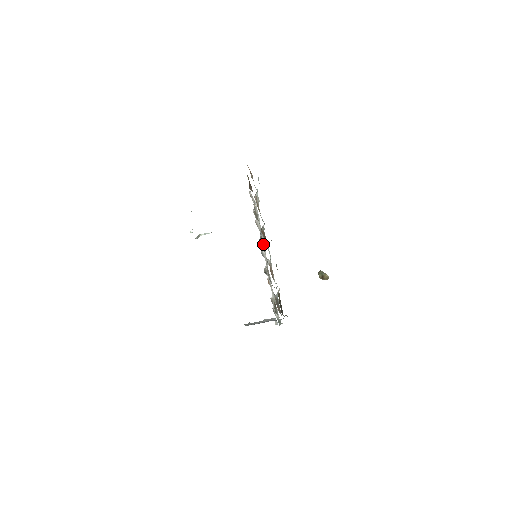
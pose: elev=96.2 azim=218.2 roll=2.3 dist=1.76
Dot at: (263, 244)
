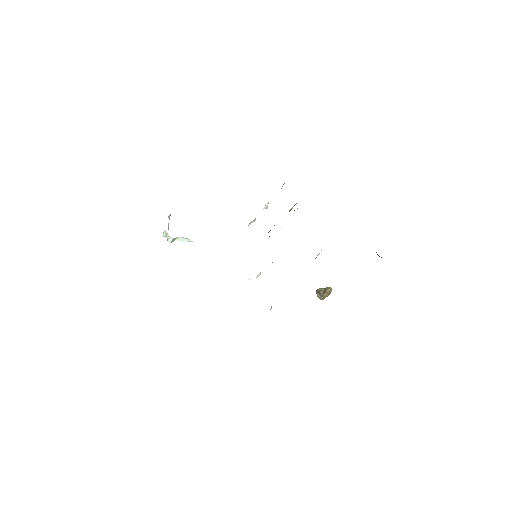
Dot at: occluded
